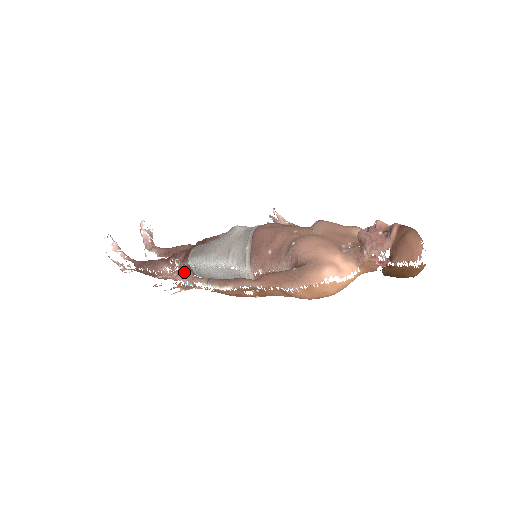
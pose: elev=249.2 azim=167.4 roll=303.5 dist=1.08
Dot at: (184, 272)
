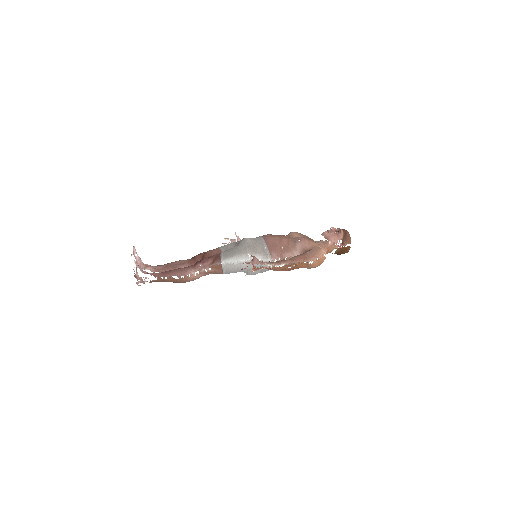
Dot at: (256, 259)
